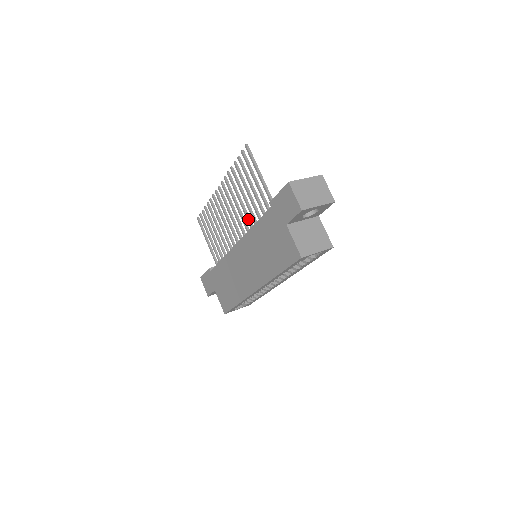
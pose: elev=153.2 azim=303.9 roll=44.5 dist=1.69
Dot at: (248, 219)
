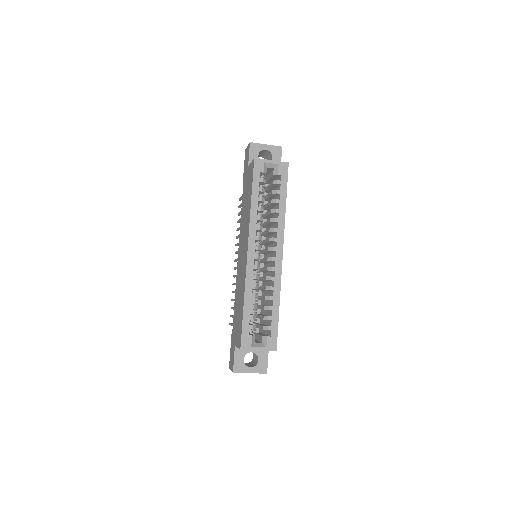
Dot at: occluded
